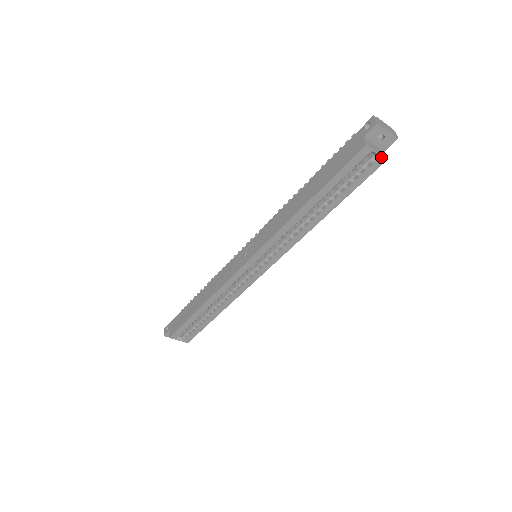
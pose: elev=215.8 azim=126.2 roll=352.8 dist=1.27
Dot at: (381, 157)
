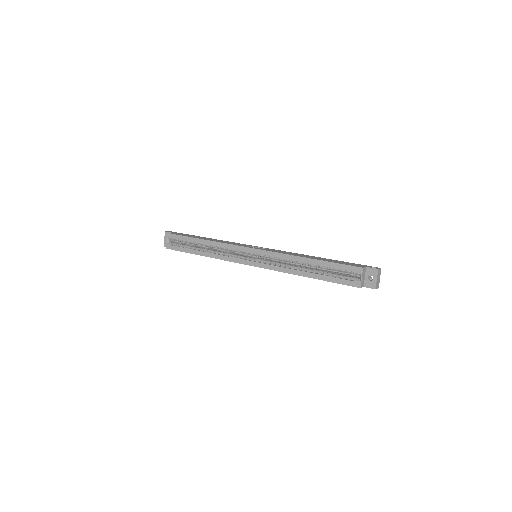
Dot at: (360, 283)
